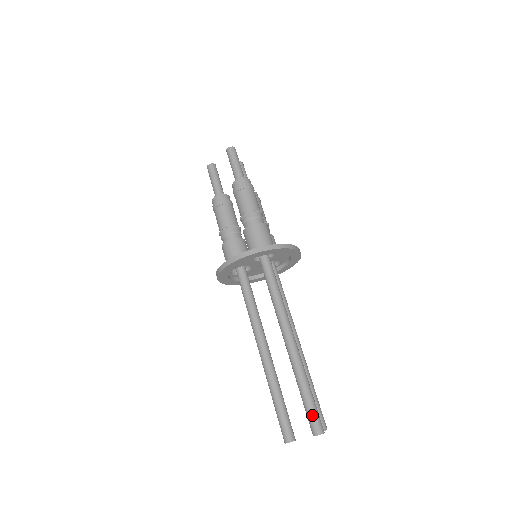
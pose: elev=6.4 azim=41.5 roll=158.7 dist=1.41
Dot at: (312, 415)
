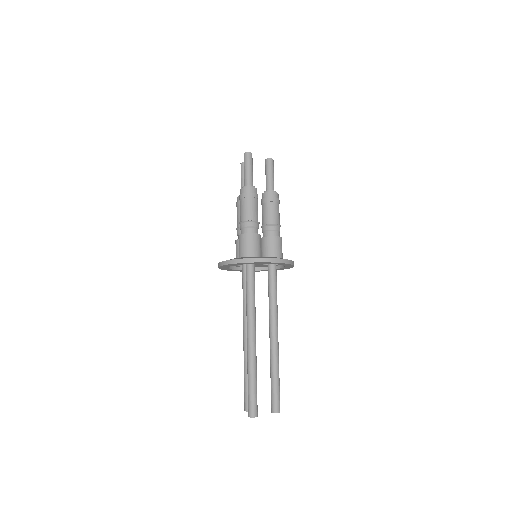
Dot at: (249, 401)
